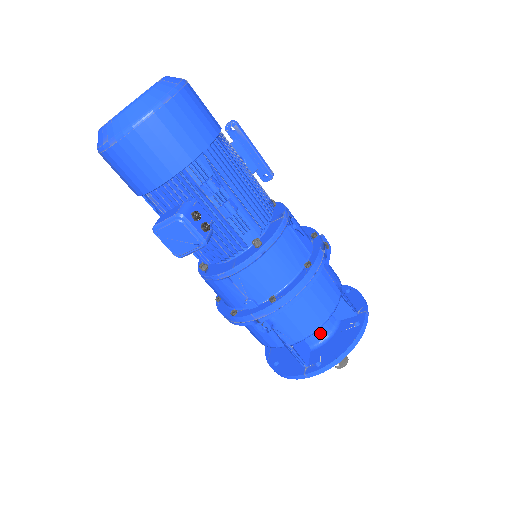
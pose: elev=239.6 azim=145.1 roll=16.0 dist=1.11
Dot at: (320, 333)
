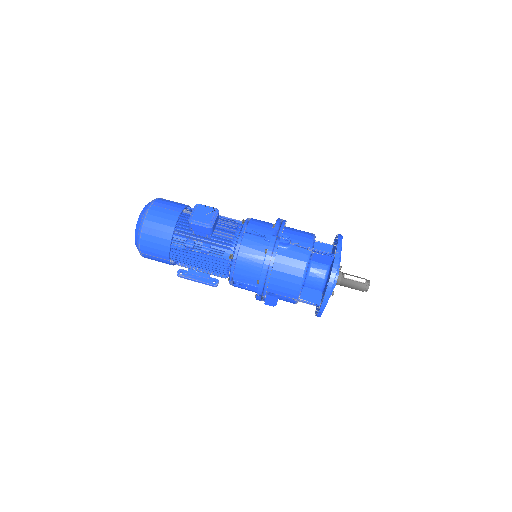
Dot at: occluded
